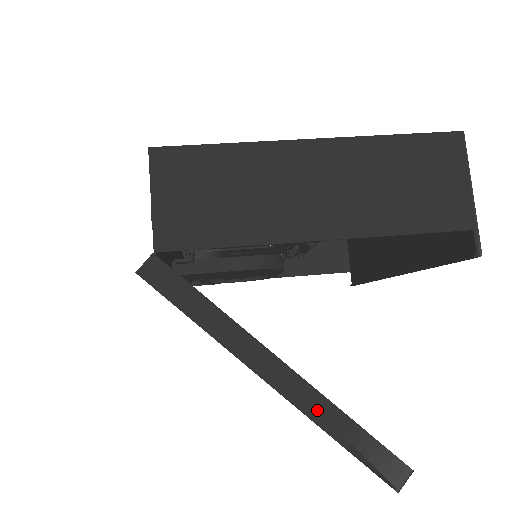
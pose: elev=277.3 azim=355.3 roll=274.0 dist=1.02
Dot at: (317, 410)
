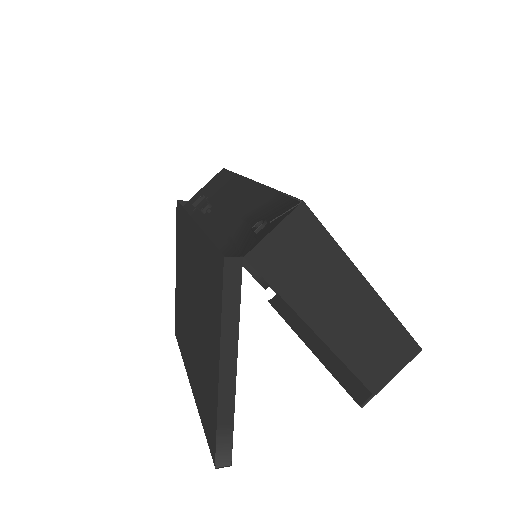
Dot at: (225, 405)
